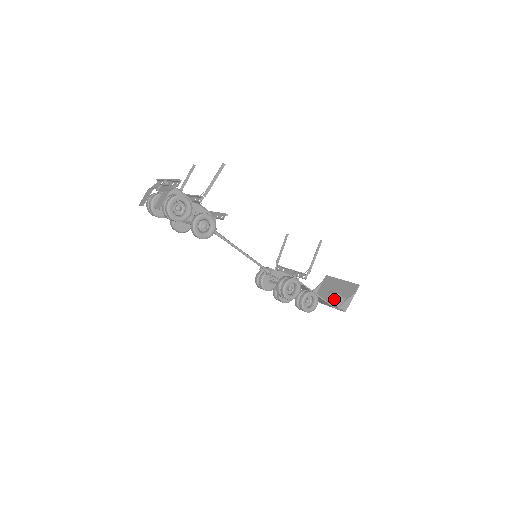
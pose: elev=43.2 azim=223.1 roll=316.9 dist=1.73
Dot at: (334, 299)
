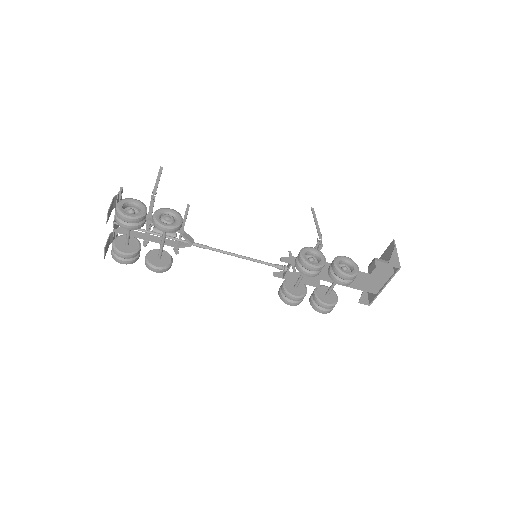
Dot at: (377, 264)
